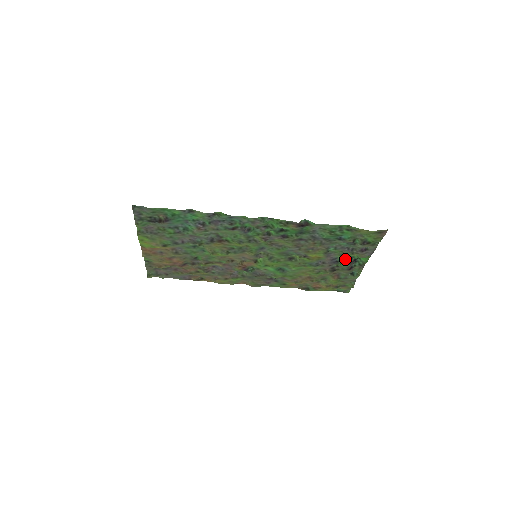
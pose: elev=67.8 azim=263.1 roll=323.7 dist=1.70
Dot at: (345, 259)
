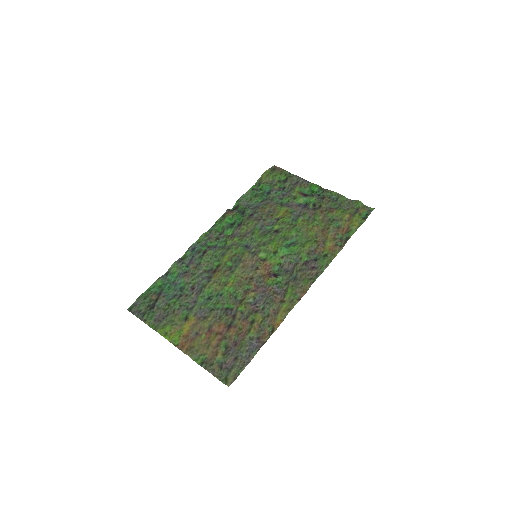
Dot at: (302, 197)
